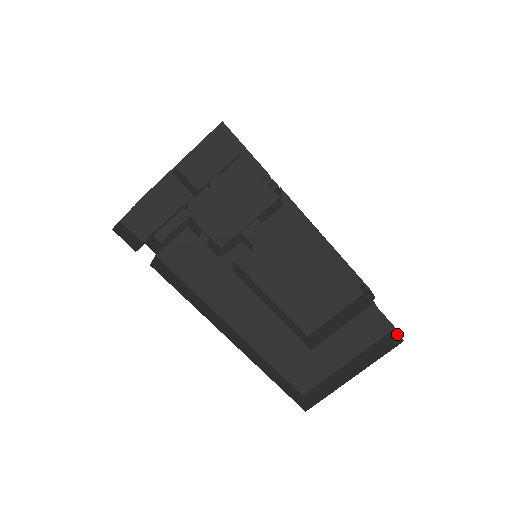
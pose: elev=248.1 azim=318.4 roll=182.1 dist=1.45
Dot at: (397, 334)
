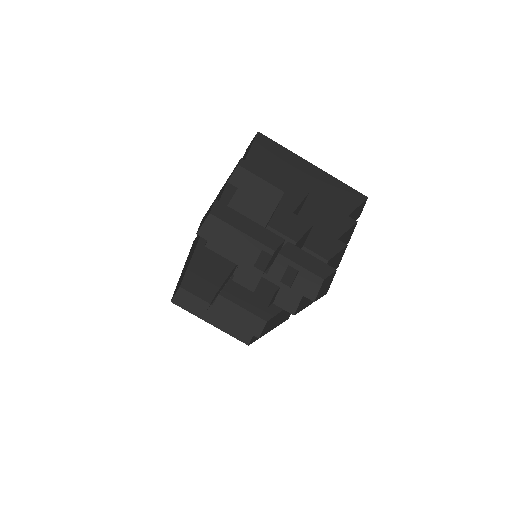
Dot at: (252, 336)
